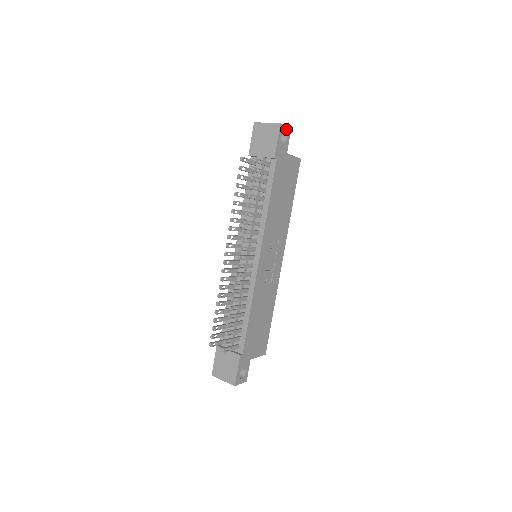
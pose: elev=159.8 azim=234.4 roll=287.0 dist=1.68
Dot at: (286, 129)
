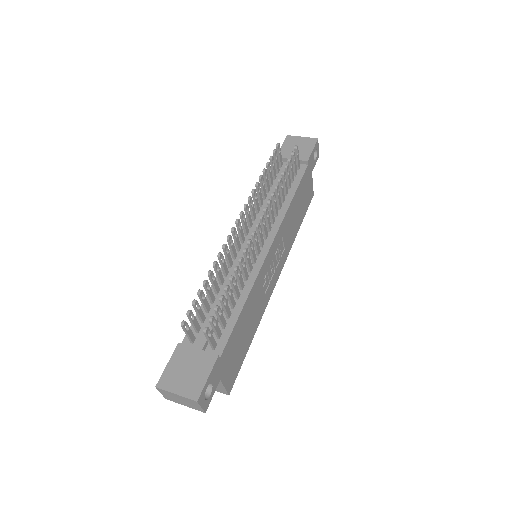
Dot at: (318, 150)
